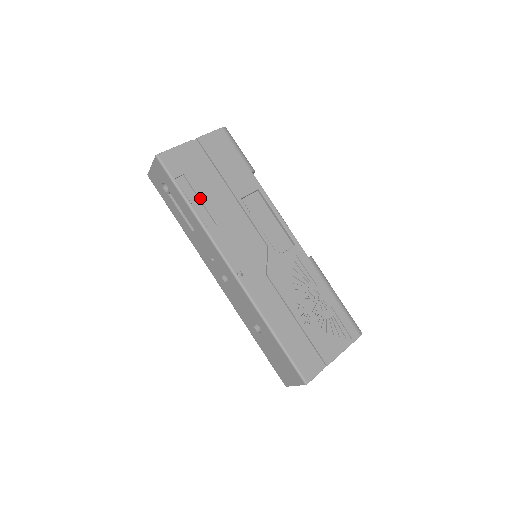
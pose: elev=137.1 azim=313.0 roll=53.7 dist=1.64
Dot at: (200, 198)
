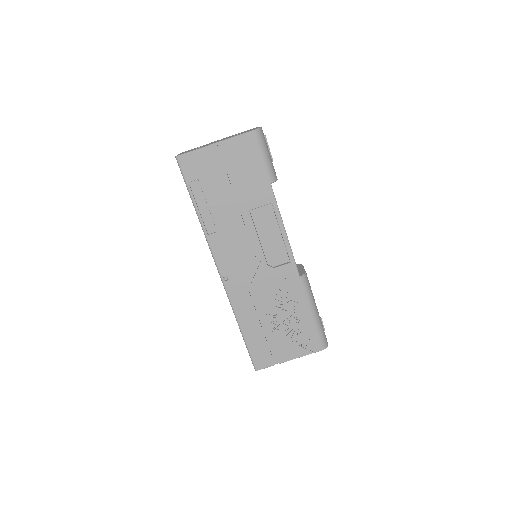
Dot at: (208, 205)
